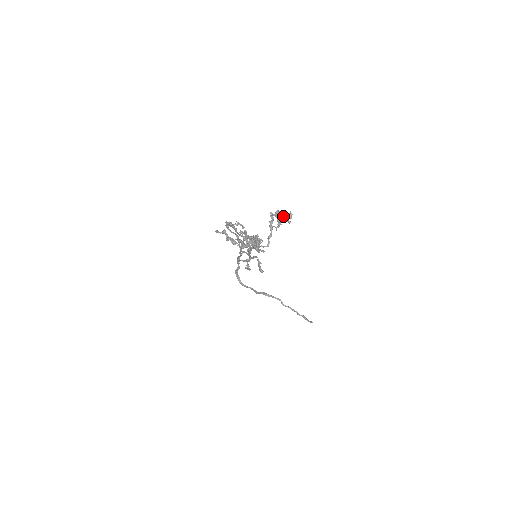
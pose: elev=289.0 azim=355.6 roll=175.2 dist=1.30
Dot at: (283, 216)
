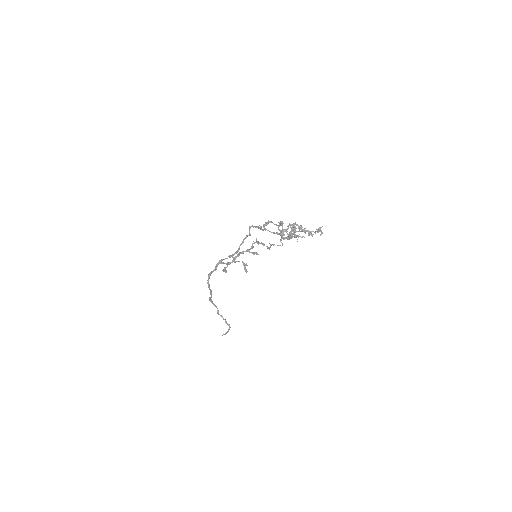
Dot at: (300, 227)
